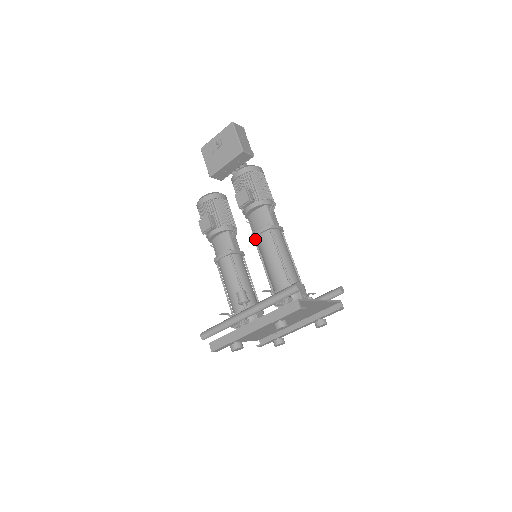
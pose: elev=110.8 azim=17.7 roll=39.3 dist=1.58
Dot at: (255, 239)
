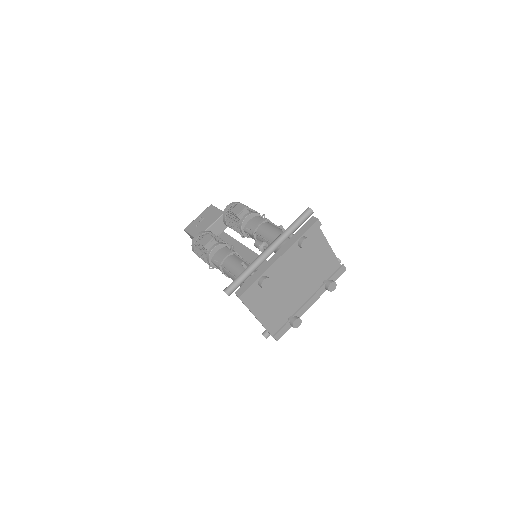
Dot at: (255, 232)
